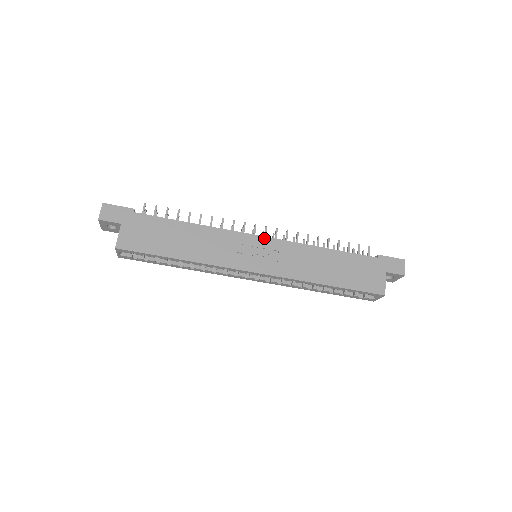
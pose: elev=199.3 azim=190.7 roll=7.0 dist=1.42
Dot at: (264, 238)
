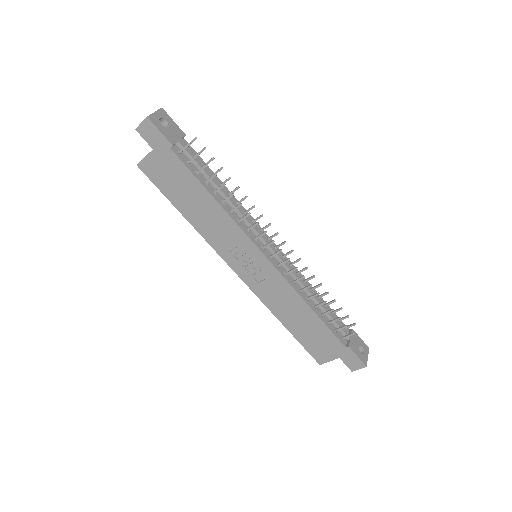
Dot at: (266, 260)
